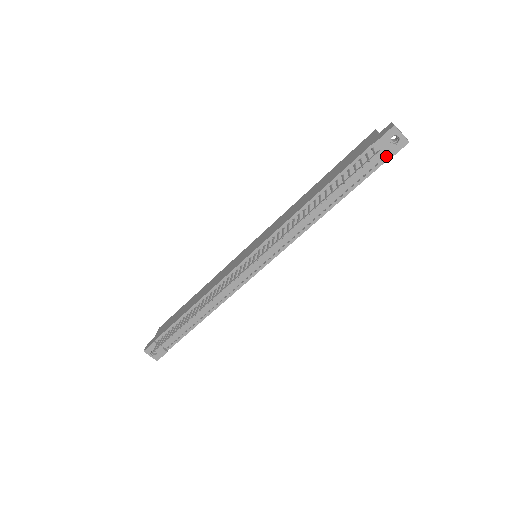
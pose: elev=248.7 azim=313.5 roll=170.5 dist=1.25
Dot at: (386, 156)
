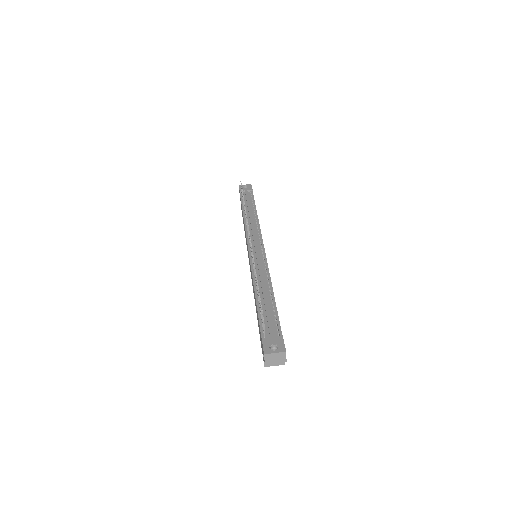
Dot at: (250, 192)
